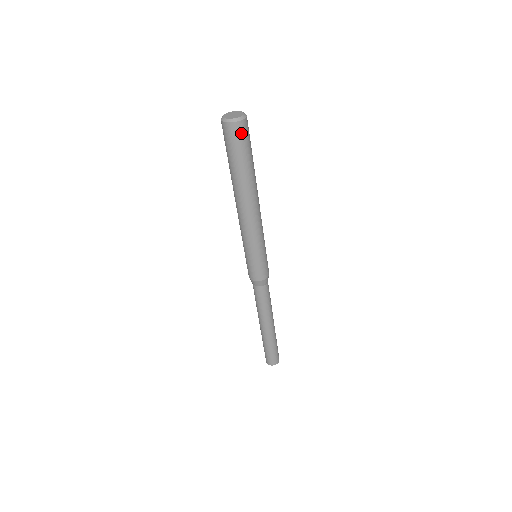
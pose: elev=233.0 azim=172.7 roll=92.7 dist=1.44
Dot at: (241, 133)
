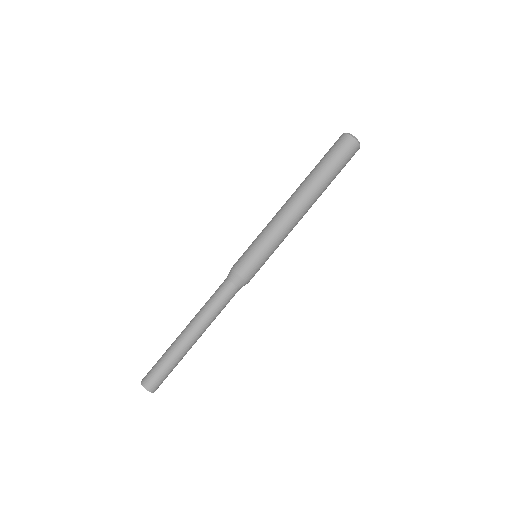
Dot at: (353, 154)
